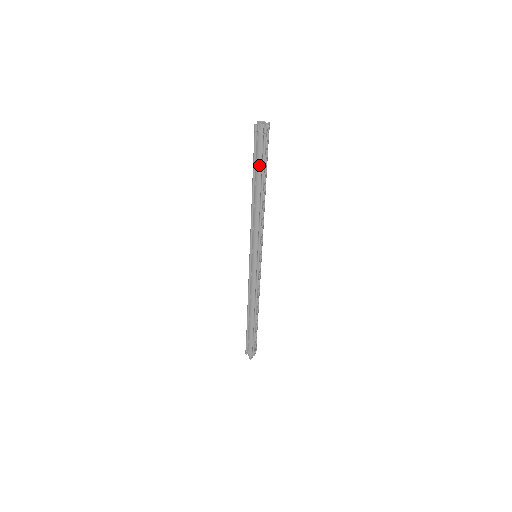
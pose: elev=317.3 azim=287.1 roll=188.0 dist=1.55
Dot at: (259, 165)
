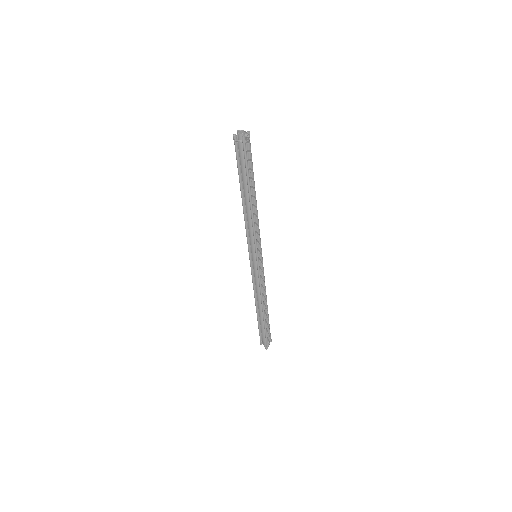
Dot at: (244, 173)
